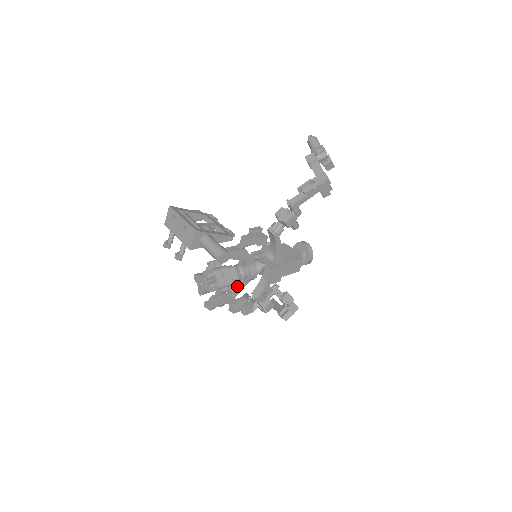
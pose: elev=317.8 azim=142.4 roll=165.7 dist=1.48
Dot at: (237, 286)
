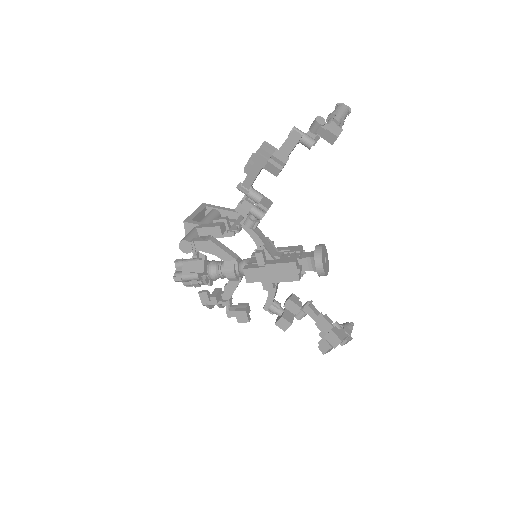
Dot at: (226, 285)
